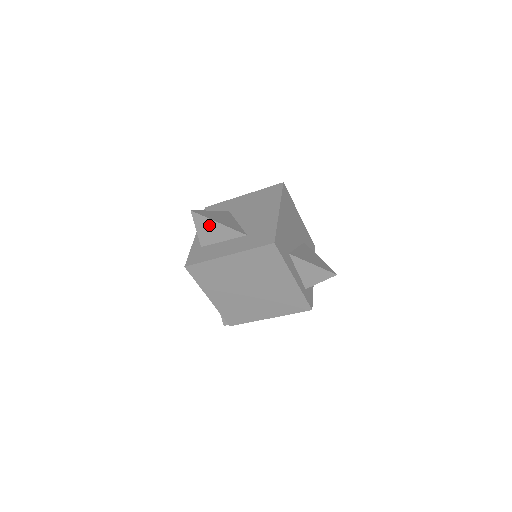
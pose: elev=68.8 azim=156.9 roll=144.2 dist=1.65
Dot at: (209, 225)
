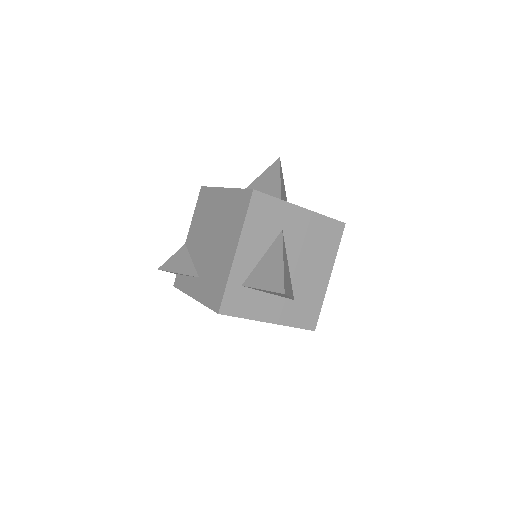
Dot at: (279, 294)
